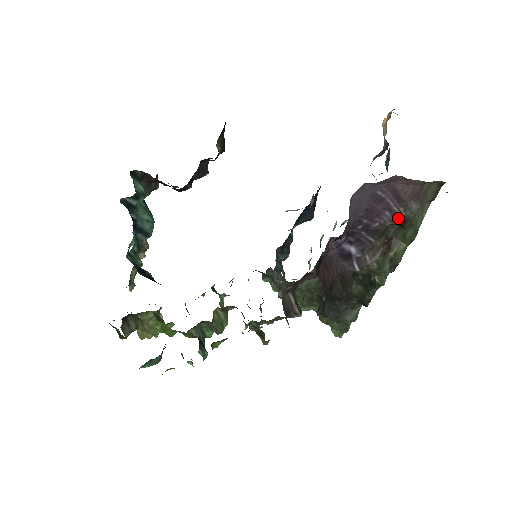
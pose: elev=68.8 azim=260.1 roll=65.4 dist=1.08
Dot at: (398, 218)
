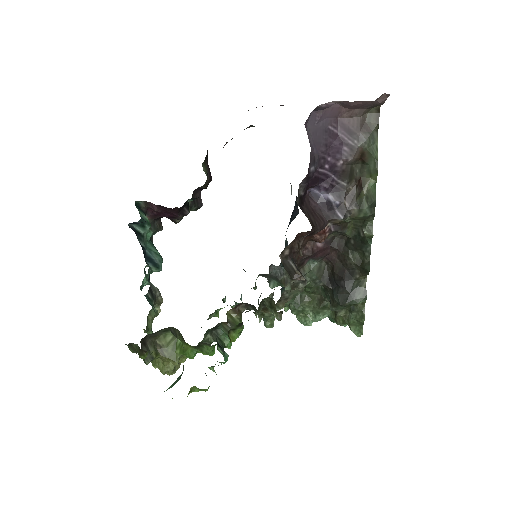
Dot at: (356, 151)
